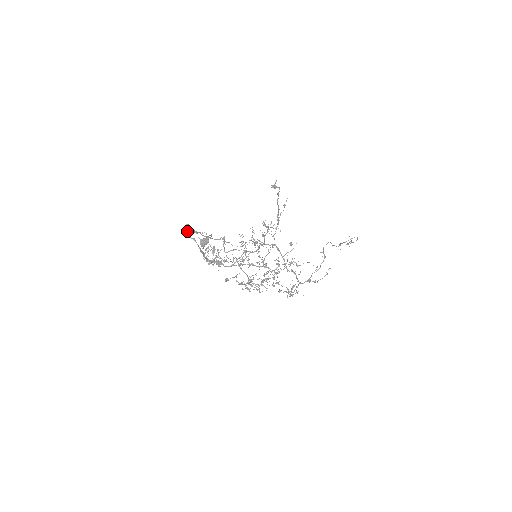
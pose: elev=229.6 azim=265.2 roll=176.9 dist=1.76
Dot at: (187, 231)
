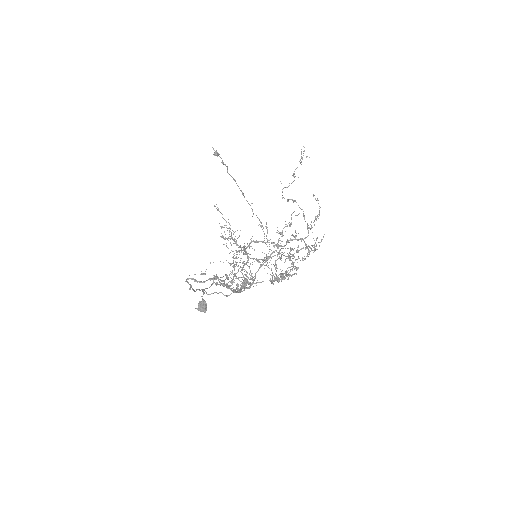
Dot at: occluded
